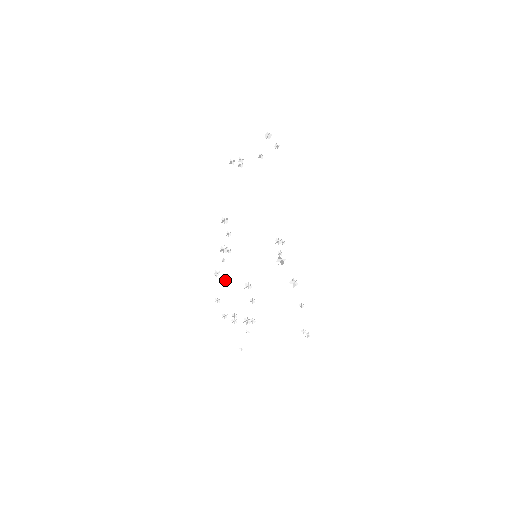
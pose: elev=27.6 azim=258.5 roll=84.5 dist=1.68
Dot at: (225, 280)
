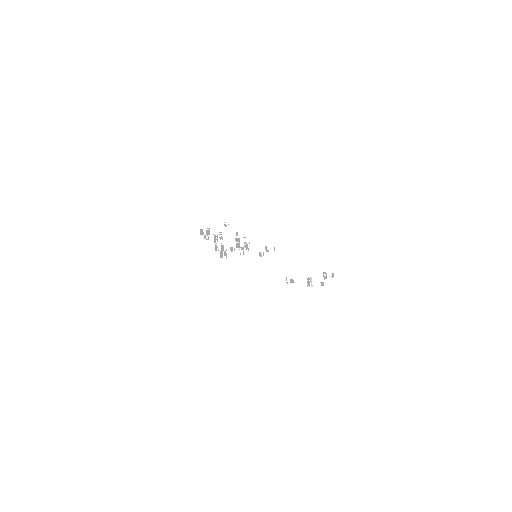
Dot at: (216, 242)
